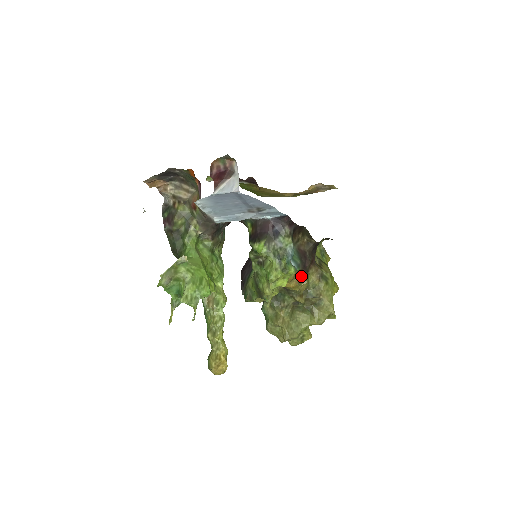
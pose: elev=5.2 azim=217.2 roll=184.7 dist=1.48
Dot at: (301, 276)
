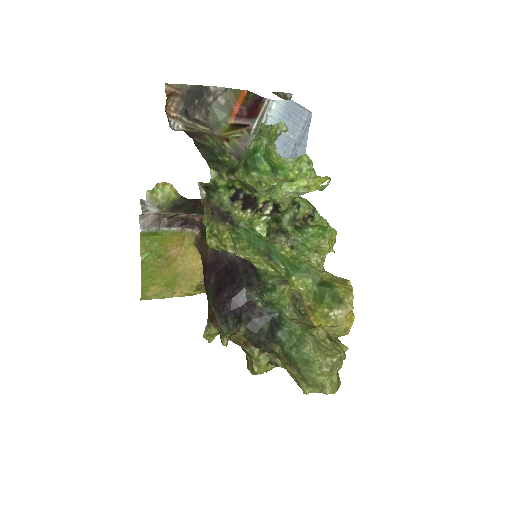
Dot at: occluded
